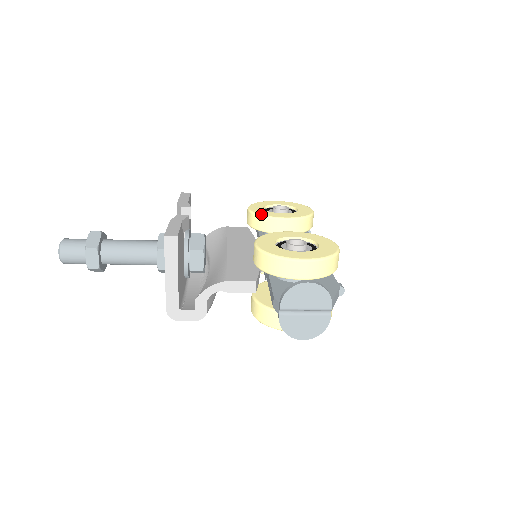
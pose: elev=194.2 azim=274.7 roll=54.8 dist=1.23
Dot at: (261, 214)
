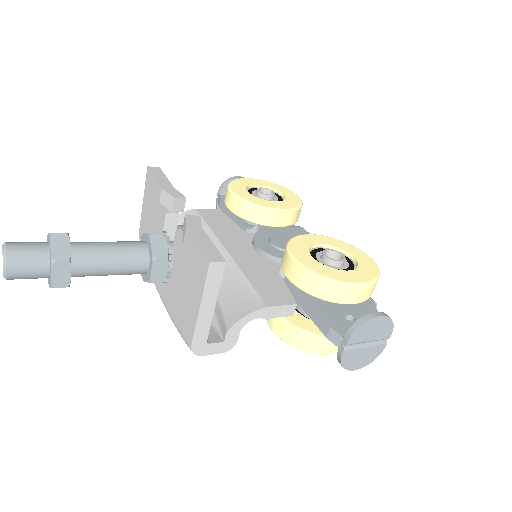
Dot at: (255, 203)
